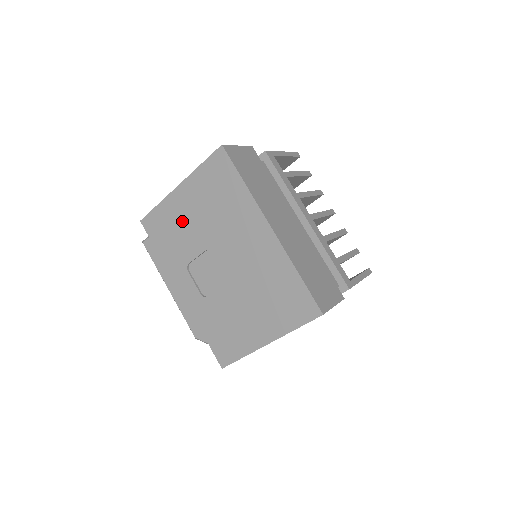
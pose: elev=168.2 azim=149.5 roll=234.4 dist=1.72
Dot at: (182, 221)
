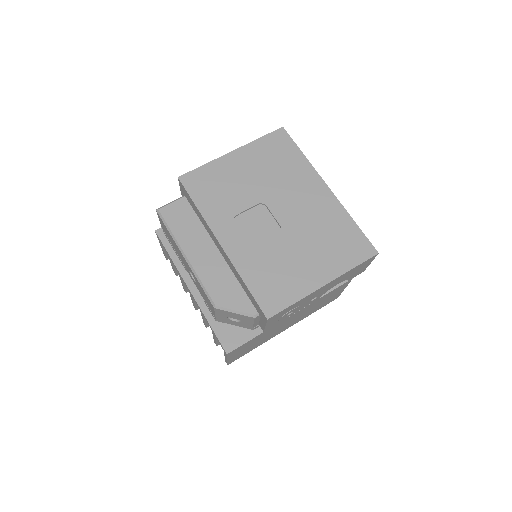
Dot at: (233, 179)
